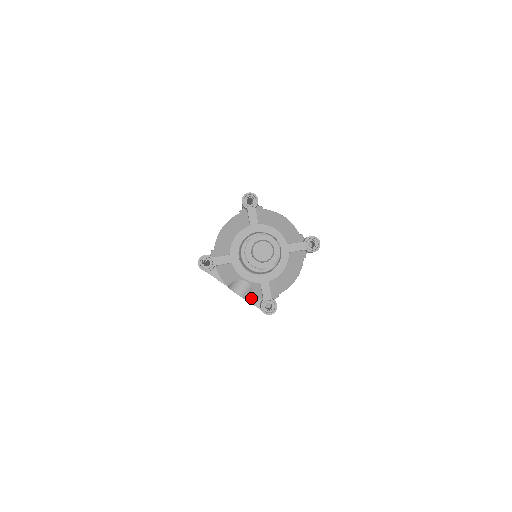
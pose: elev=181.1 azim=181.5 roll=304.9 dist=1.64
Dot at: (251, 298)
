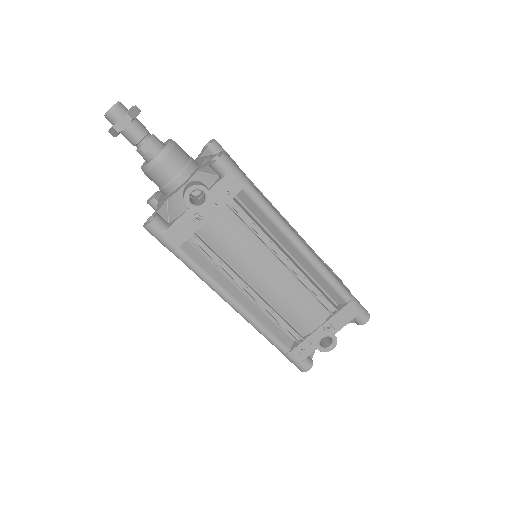
Dot at: (211, 187)
